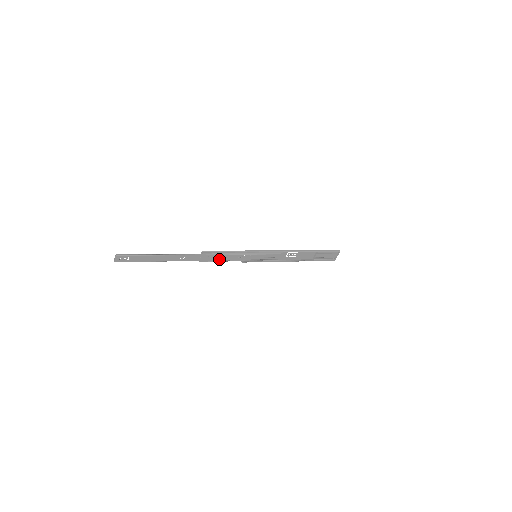
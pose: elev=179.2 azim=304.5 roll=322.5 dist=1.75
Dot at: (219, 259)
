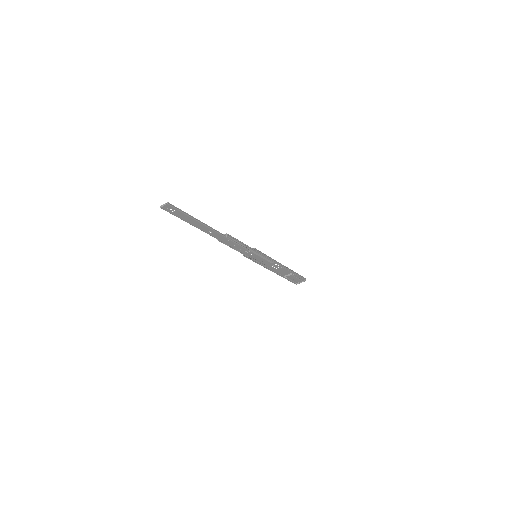
Dot at: (232, 246)
